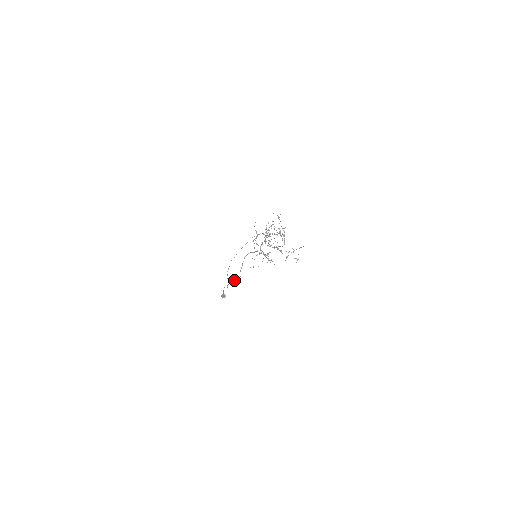
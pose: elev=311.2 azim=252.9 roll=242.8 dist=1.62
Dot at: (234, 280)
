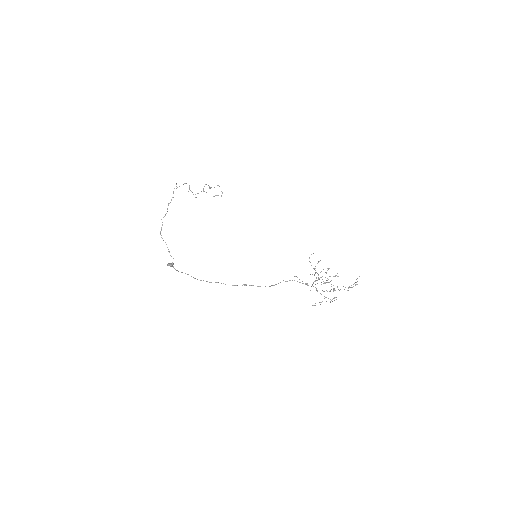
Dot at: (244, 285)
